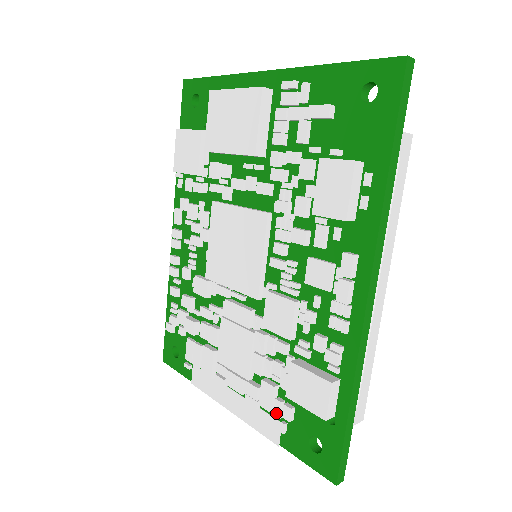
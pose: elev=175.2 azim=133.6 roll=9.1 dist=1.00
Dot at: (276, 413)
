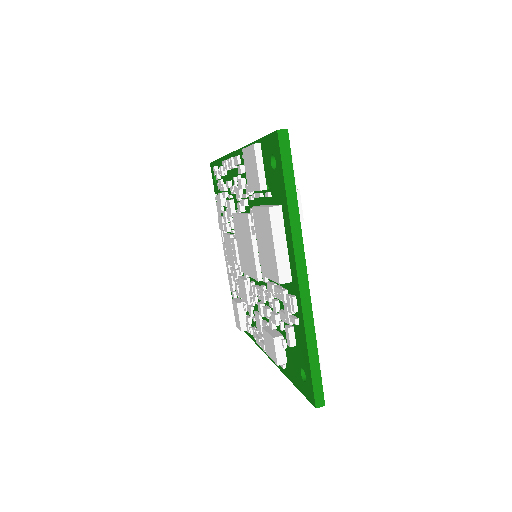
Dot at: (231, 287)
